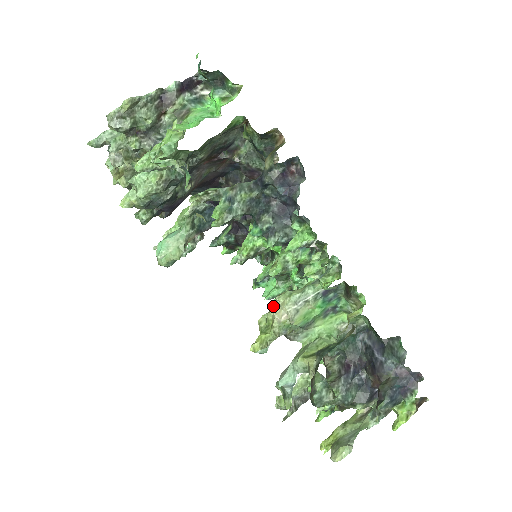
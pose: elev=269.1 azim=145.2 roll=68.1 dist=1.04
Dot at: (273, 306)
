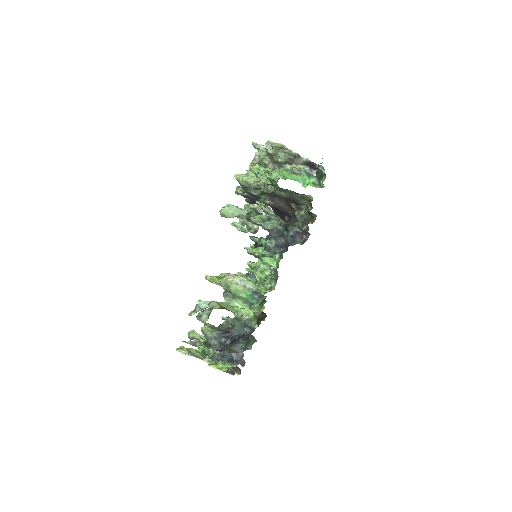
Dot at: occluded
